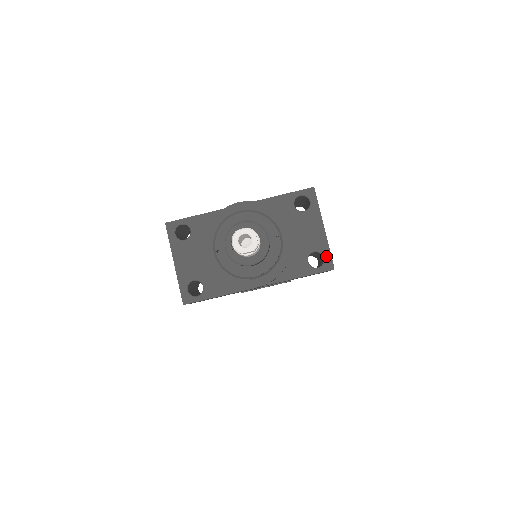
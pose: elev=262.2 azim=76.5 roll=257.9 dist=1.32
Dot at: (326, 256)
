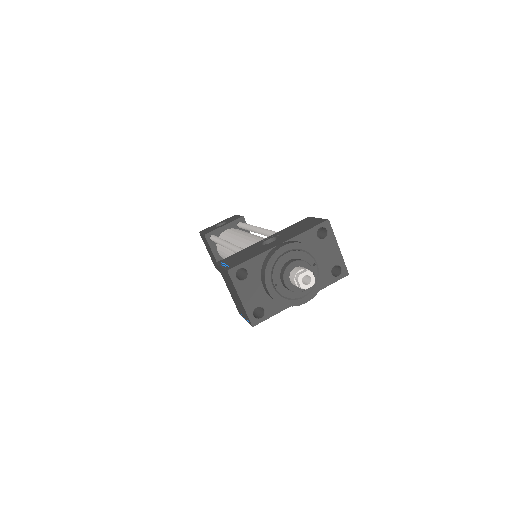
Dot at: (343, 267)
